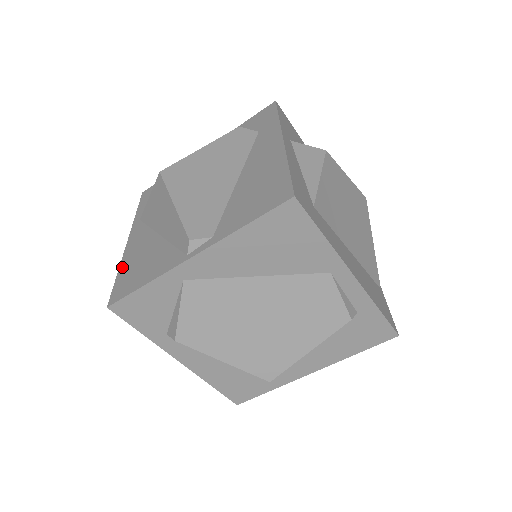
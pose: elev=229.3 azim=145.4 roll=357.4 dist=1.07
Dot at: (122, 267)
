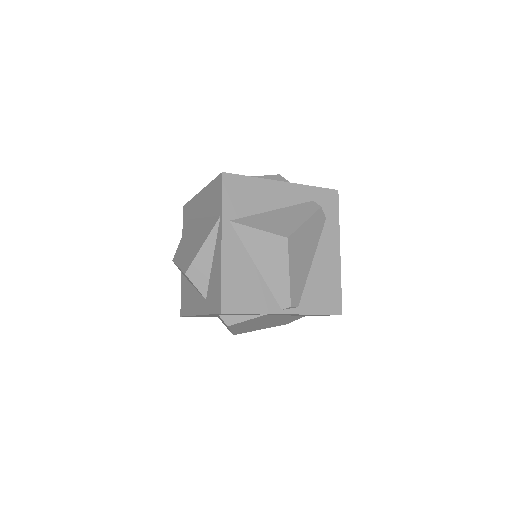
Dot at: (225, 275)
